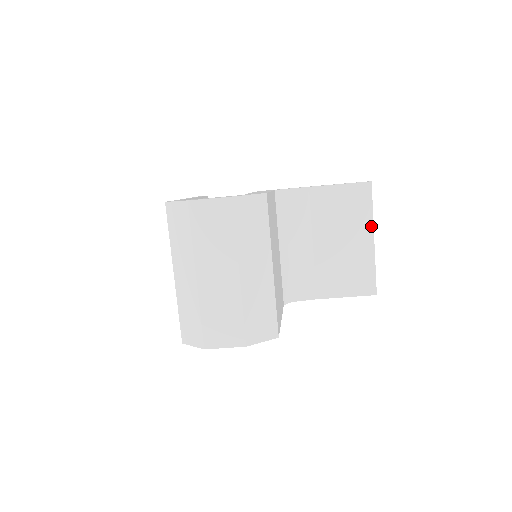
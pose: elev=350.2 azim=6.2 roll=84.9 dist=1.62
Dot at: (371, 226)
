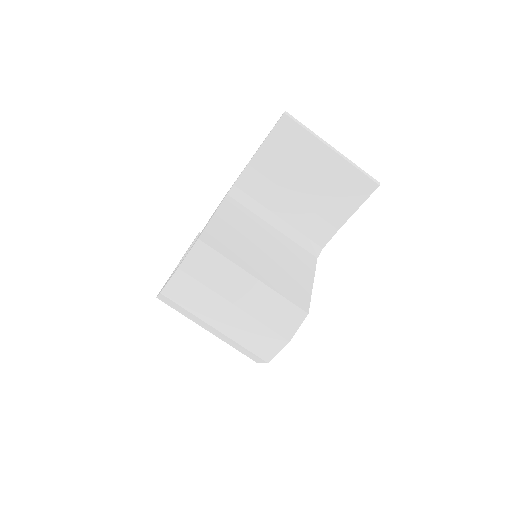
Dot at: (320, 143)
